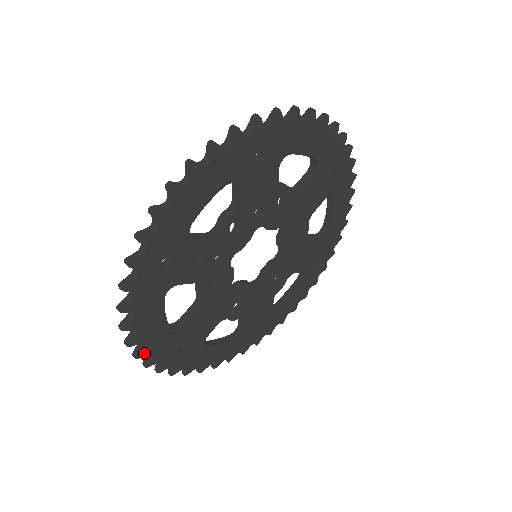
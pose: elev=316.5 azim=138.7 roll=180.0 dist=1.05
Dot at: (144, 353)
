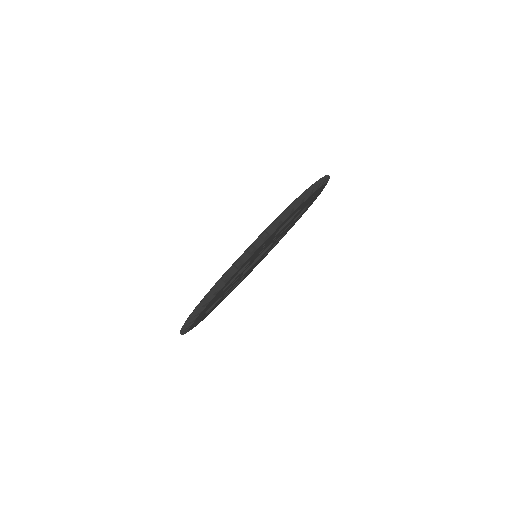
Dot at: occluded
